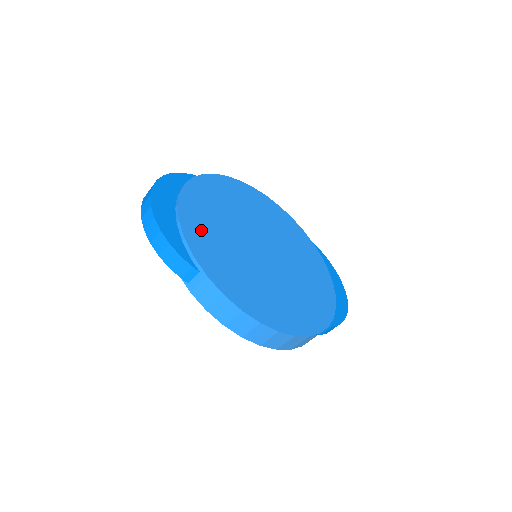
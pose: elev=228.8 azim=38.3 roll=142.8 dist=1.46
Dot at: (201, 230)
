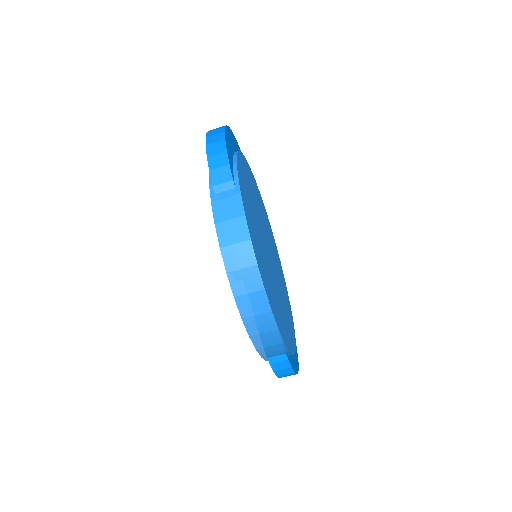
Dot at: (245, 179)
